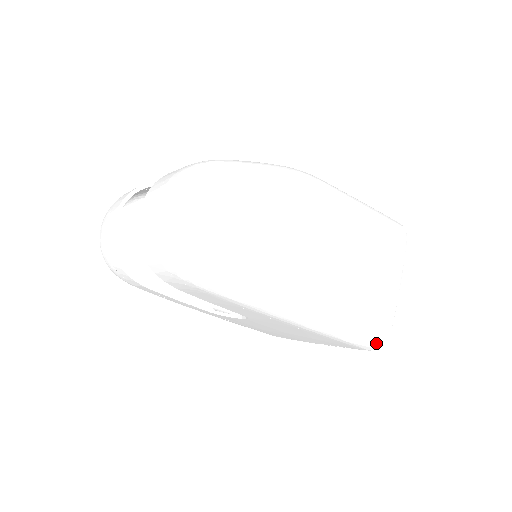
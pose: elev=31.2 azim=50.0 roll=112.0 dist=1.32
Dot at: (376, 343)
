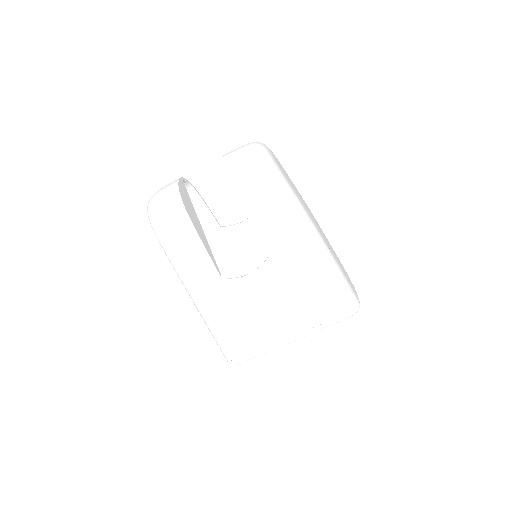
Dot at: (354, 302)
